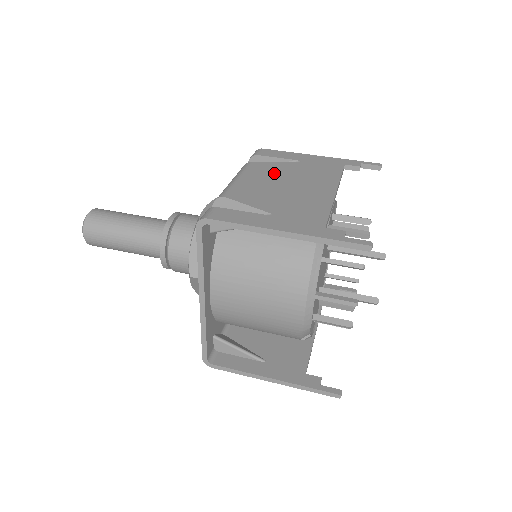
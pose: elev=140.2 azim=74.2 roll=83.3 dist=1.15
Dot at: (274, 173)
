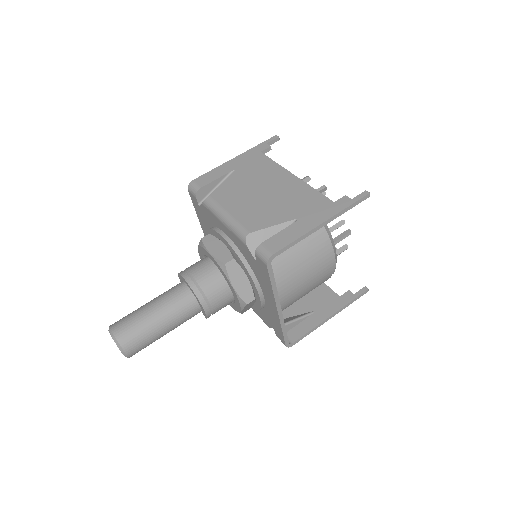
Dot at: (239, 192)
